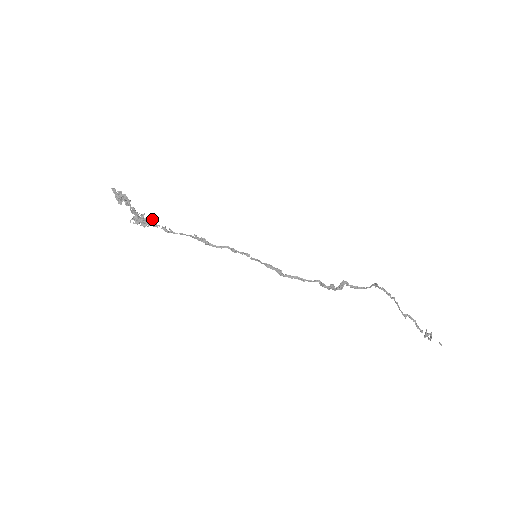
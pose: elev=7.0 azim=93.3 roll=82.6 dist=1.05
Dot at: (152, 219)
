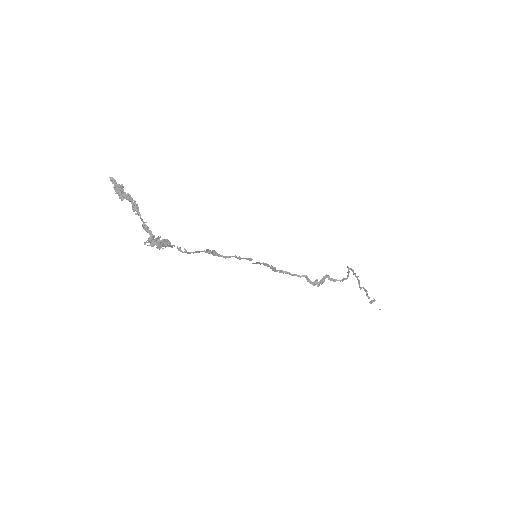
Dot at: (168, 240)
